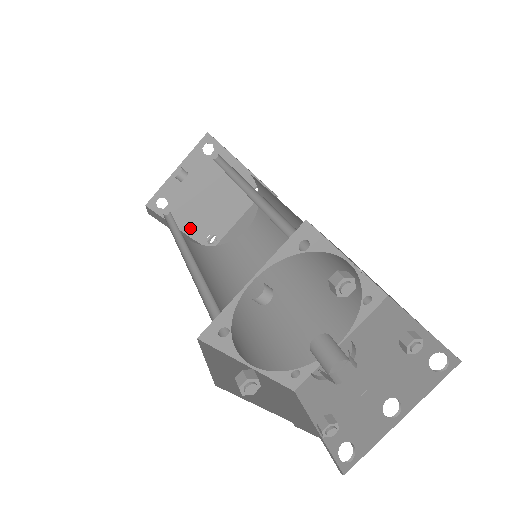
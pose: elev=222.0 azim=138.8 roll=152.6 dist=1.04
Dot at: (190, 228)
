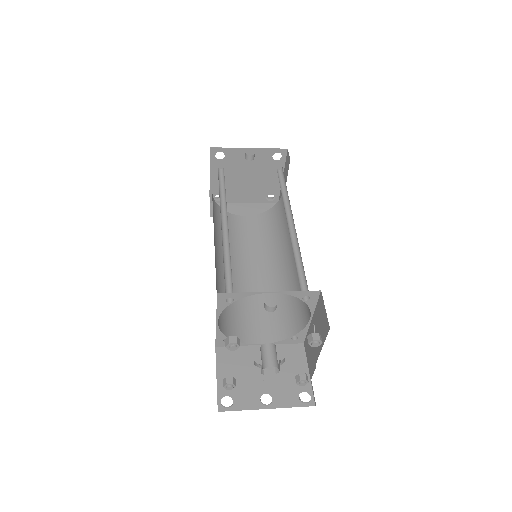
Dot at: (216, 182)
